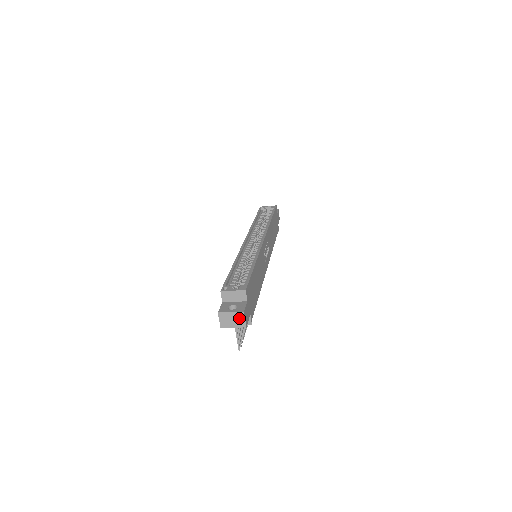
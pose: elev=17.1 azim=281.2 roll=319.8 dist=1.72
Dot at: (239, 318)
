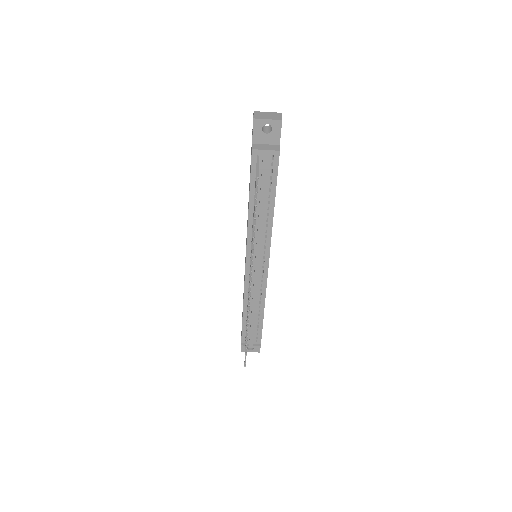
Dot at: (275, 115)
